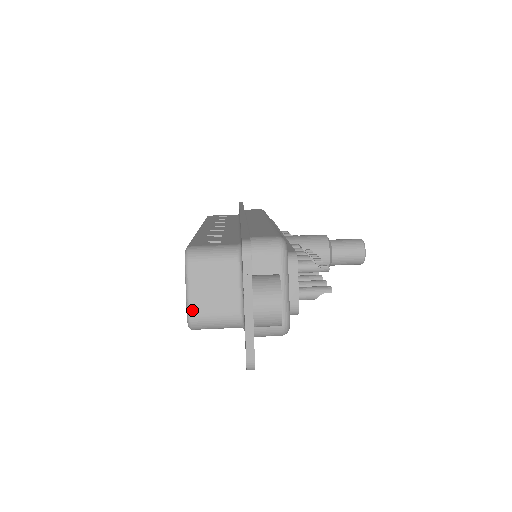
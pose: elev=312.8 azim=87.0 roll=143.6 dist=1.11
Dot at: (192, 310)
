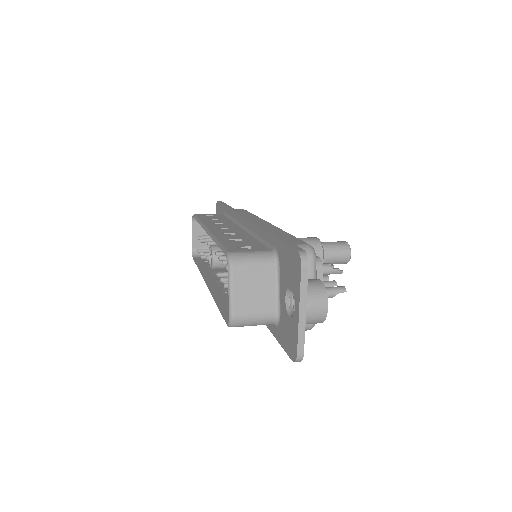
Dot at: (235, 310)
